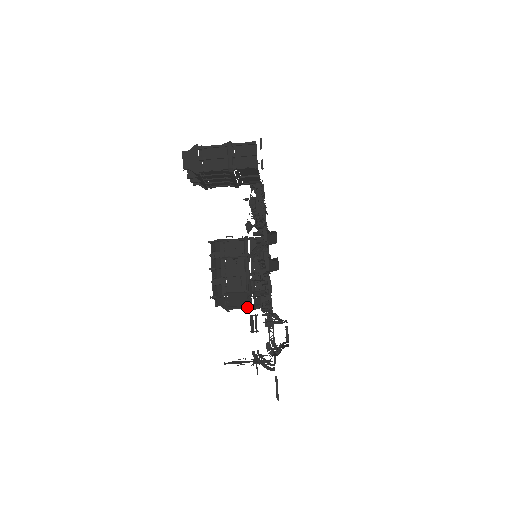
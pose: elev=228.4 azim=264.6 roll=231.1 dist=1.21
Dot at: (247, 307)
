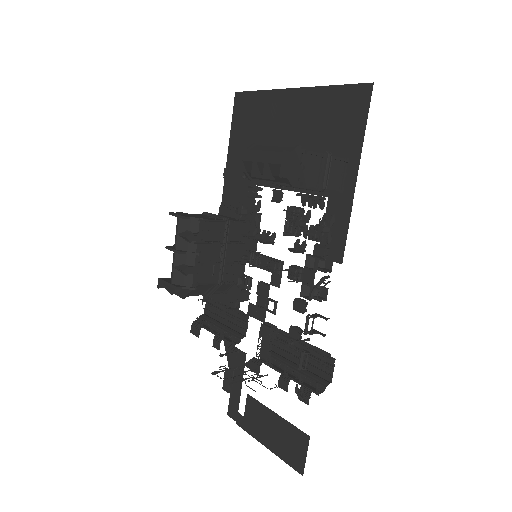
Dot at: (204, 295)
